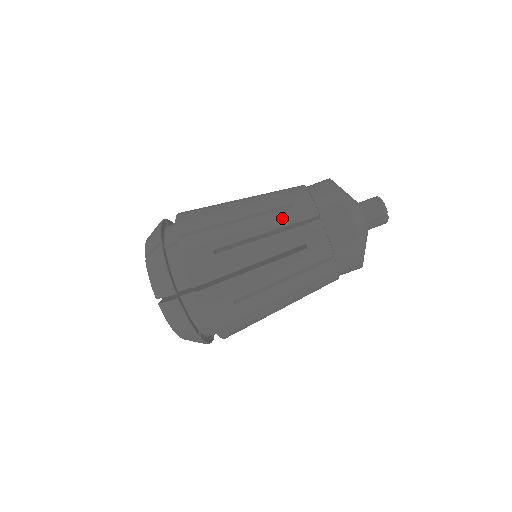
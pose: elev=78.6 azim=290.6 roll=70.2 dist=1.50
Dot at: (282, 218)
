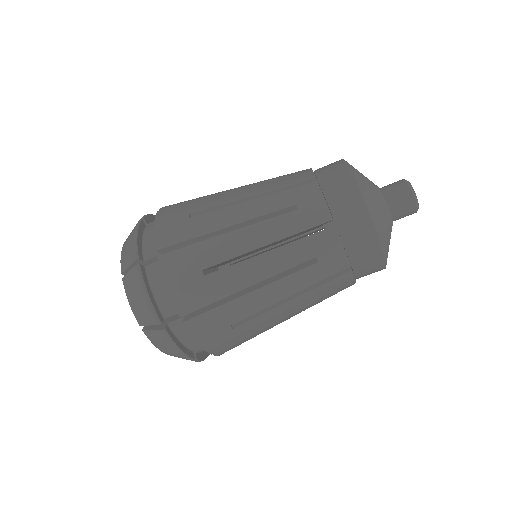
Dot at: (307, 278)
